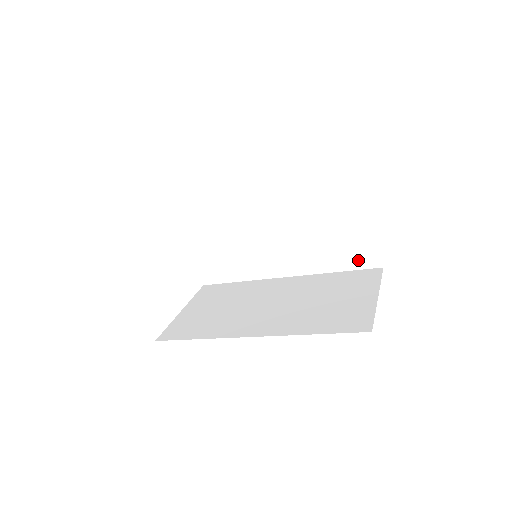
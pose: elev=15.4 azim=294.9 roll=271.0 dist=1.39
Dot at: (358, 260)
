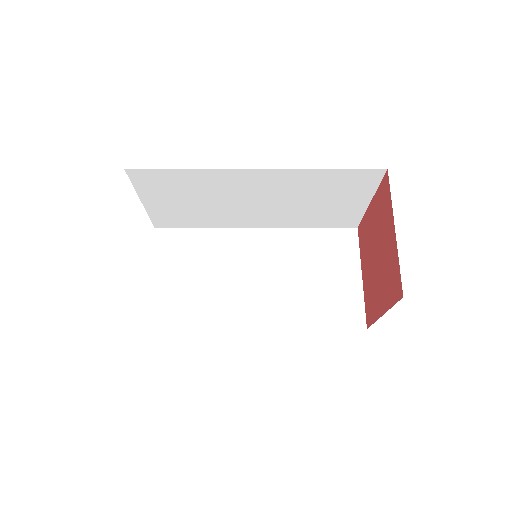
Dot at: (341, 318)
